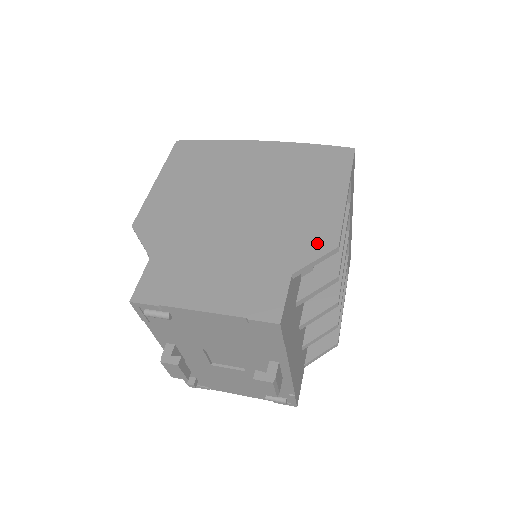
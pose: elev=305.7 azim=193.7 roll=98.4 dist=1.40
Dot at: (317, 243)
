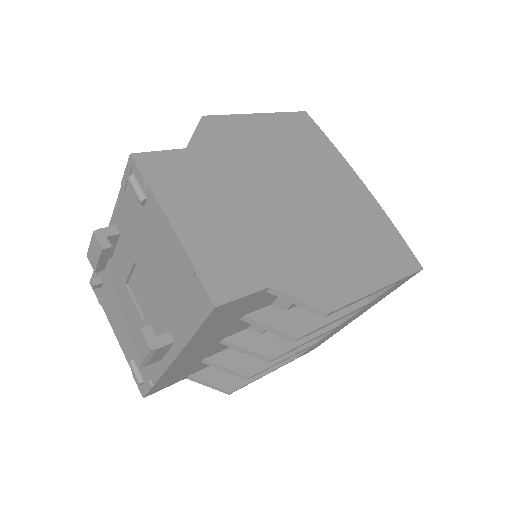
Dot at: (317, 291)
